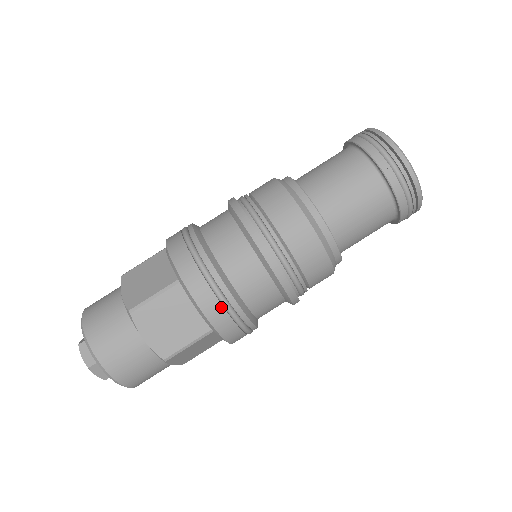
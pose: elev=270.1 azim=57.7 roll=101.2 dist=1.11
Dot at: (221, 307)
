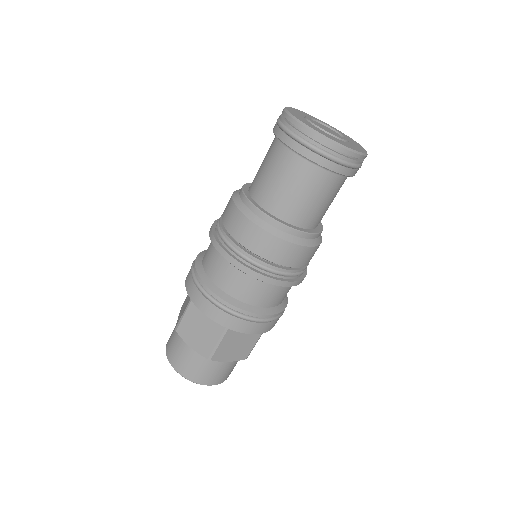
Dot at: (266, 324)
